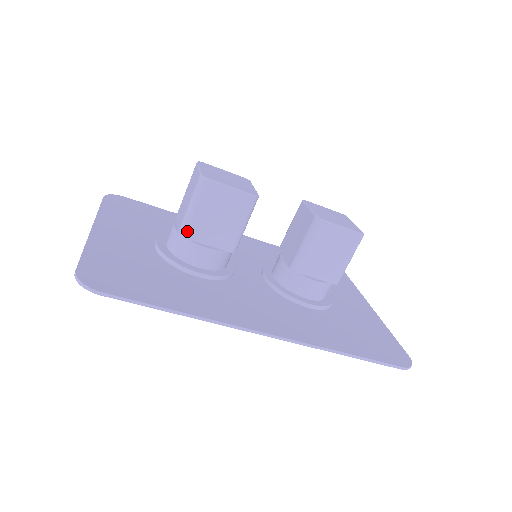
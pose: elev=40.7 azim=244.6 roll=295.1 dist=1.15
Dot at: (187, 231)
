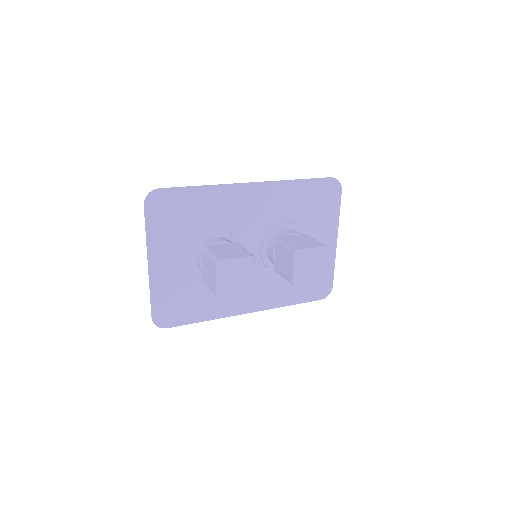
Dot at: occluded
